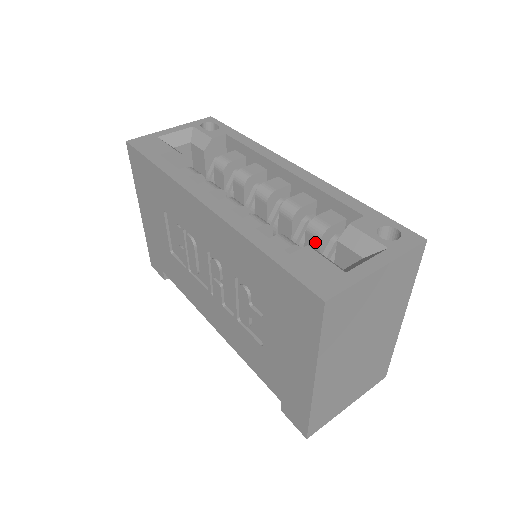
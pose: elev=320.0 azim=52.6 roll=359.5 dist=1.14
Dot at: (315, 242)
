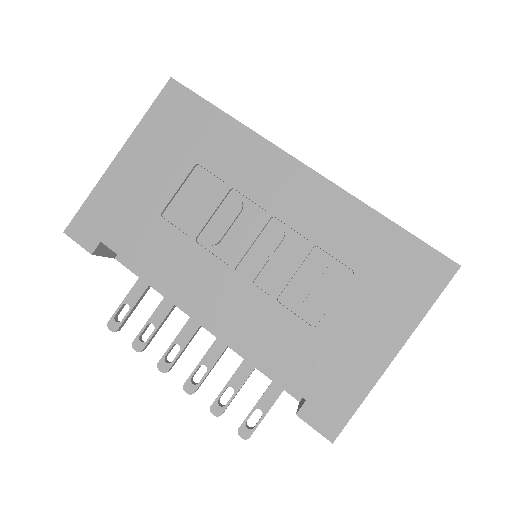
Dot at: occluded
